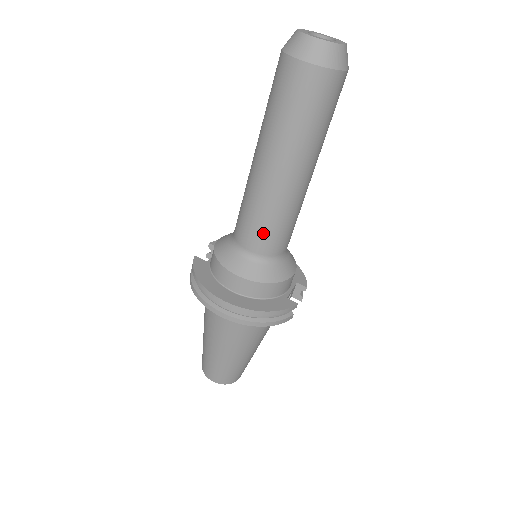
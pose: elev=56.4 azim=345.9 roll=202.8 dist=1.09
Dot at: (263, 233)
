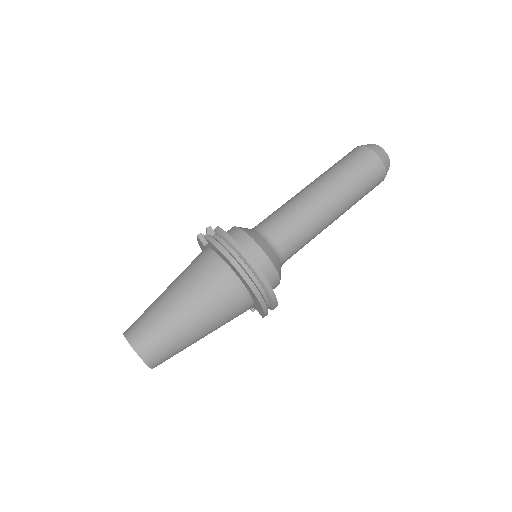
Dot at: (296, 239)
